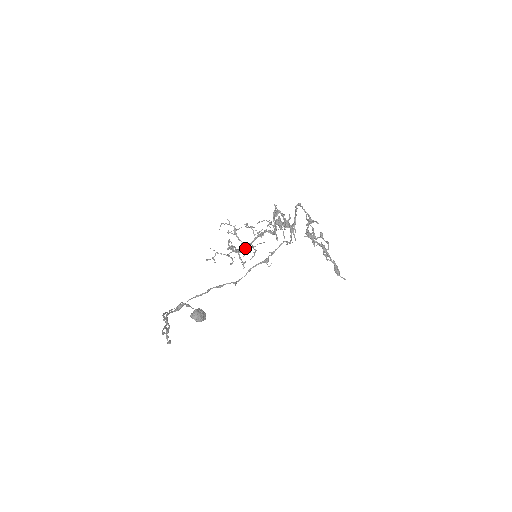
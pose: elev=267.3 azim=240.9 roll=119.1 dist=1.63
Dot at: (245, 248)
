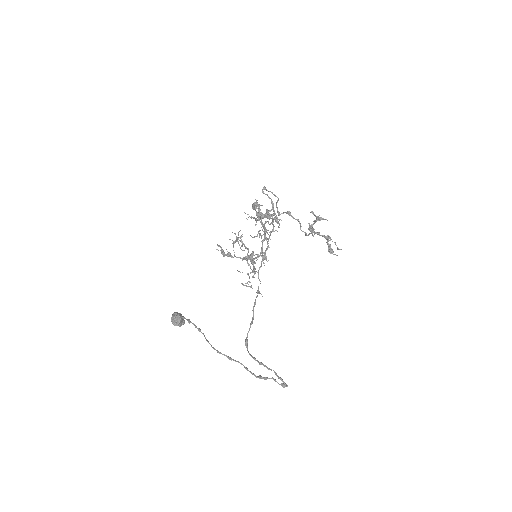
Dot at: (251, 254)
